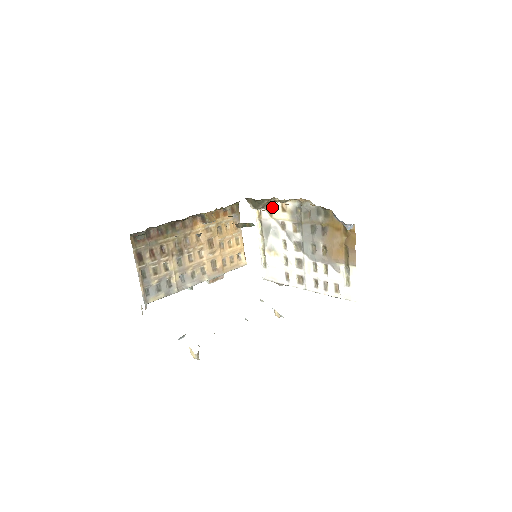
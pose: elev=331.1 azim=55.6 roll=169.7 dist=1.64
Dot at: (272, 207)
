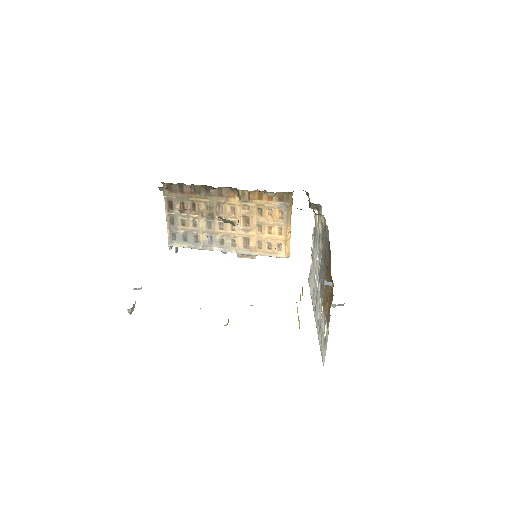
Dot at: (319, 213)
